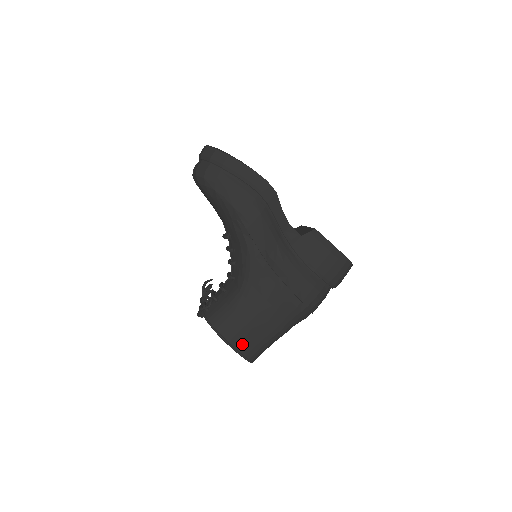
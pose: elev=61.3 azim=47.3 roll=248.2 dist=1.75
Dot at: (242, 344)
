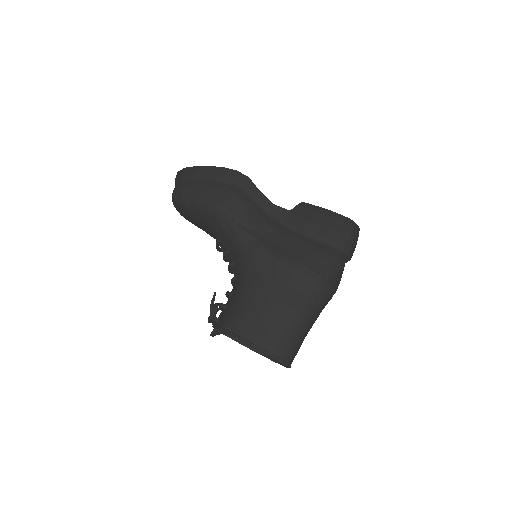
Dot at: (263, 339)
